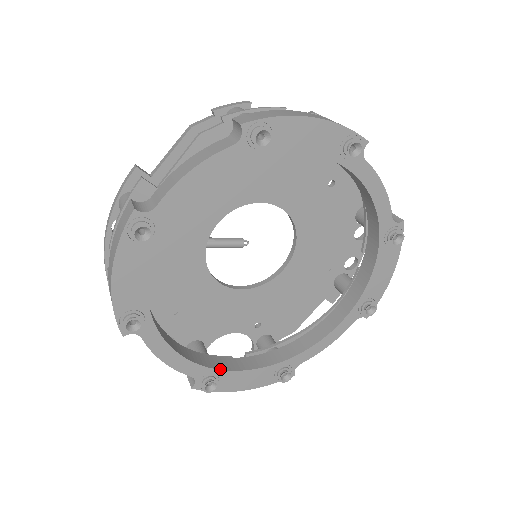
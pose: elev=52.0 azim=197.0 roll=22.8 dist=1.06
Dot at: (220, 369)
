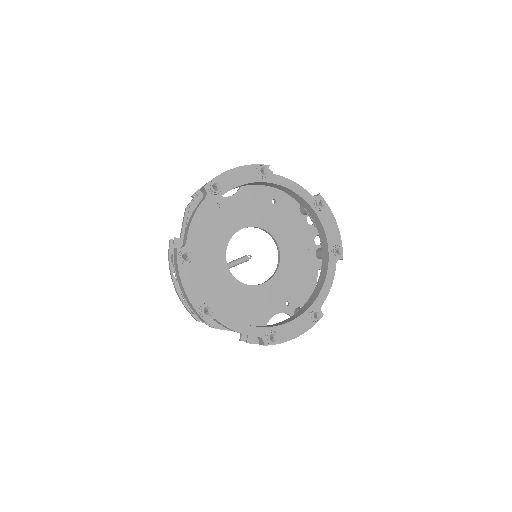
Dot at: (273, 326)
